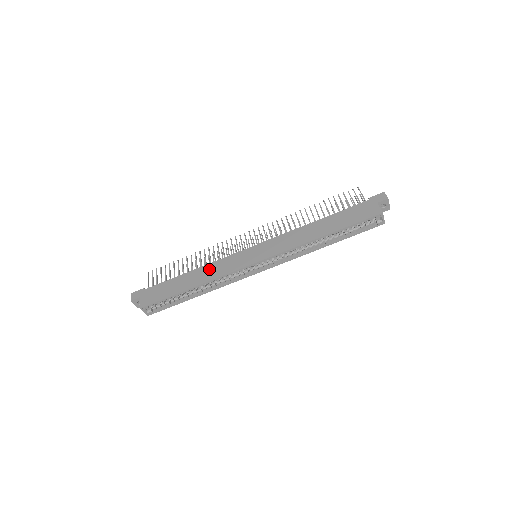
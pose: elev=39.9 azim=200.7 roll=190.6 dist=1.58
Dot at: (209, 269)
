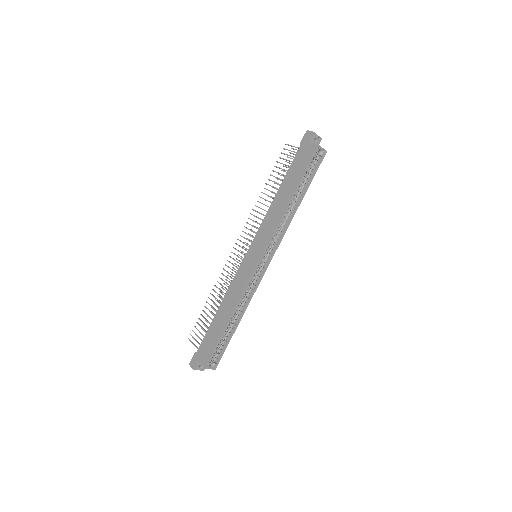
Dot at: (230, 295)
